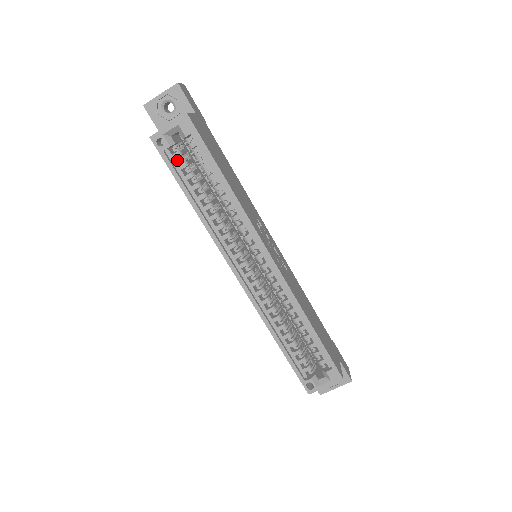
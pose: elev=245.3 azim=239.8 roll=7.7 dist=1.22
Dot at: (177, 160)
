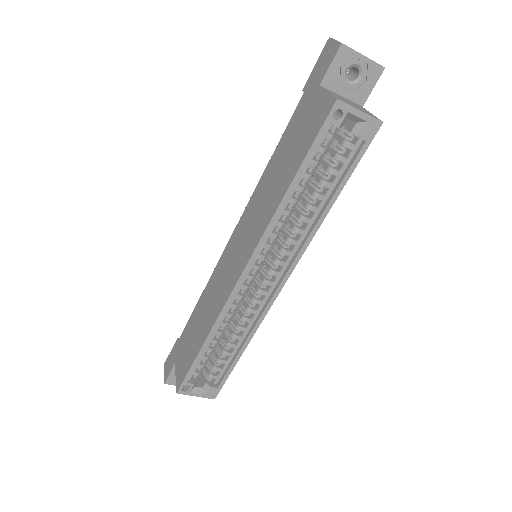
Dot at: occluded
